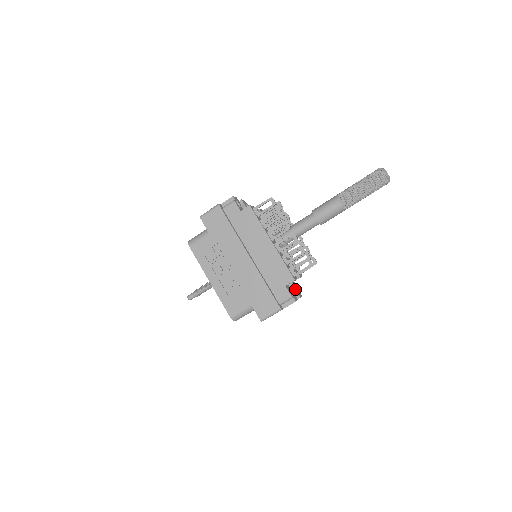
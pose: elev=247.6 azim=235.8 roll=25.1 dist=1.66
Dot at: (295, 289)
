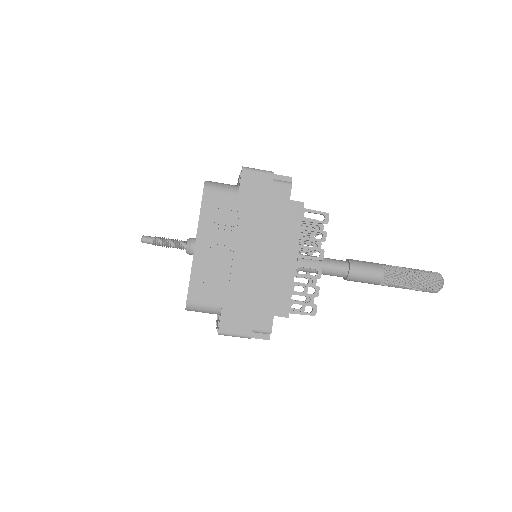
Dot at: occluded
